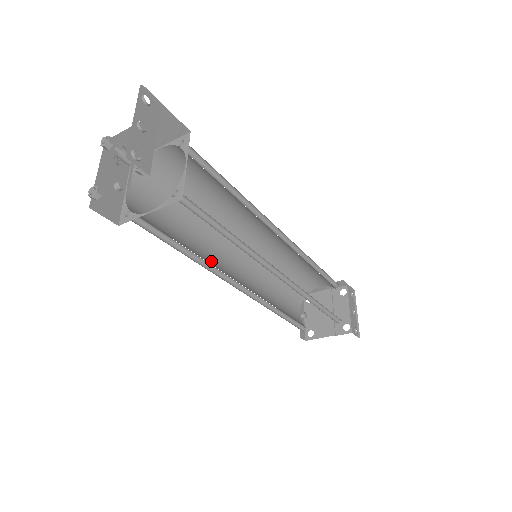
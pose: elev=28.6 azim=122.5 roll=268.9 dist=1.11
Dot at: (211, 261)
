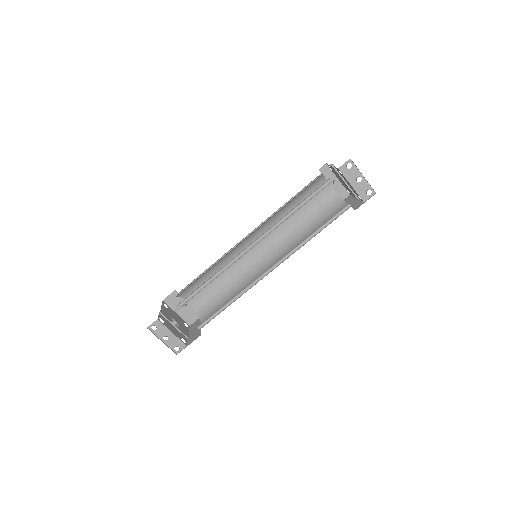
Dot at: (244, 269)
